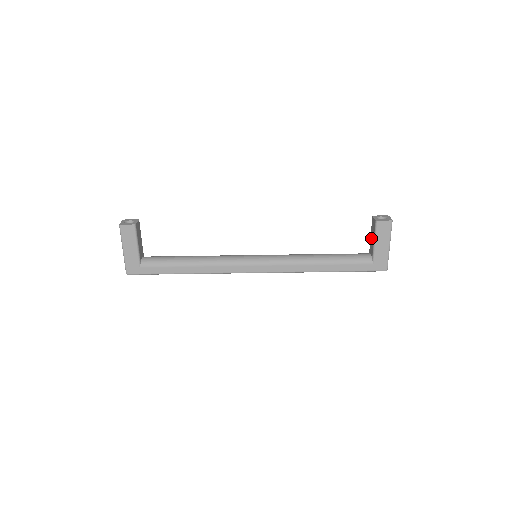
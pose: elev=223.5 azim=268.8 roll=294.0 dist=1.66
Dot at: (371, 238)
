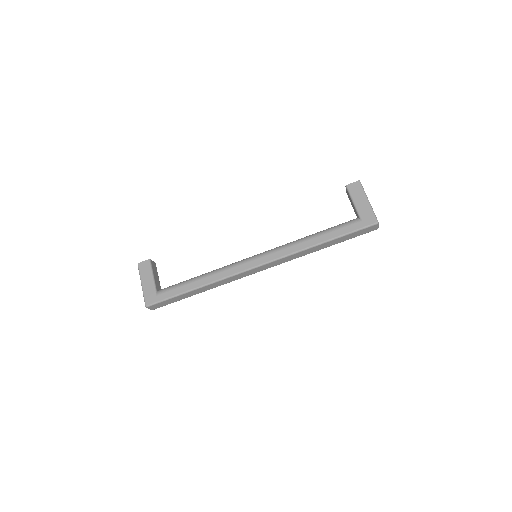
Dot at: occluded
